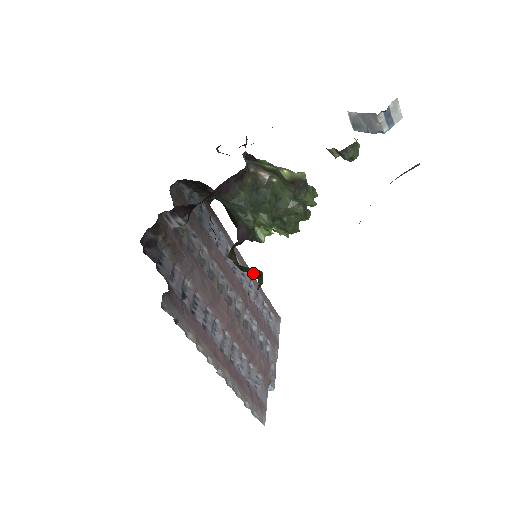
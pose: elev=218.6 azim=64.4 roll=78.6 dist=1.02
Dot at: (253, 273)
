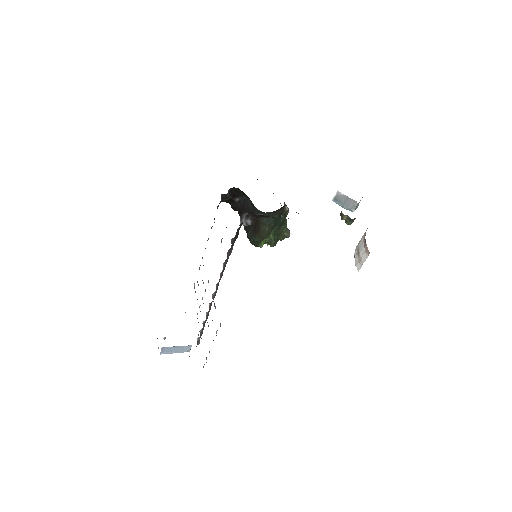
Dot at: occluded
